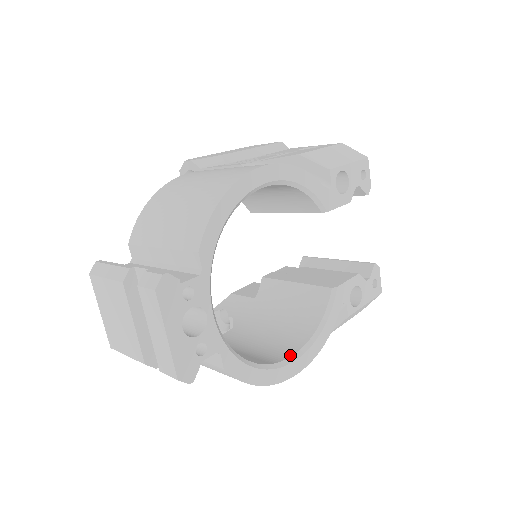
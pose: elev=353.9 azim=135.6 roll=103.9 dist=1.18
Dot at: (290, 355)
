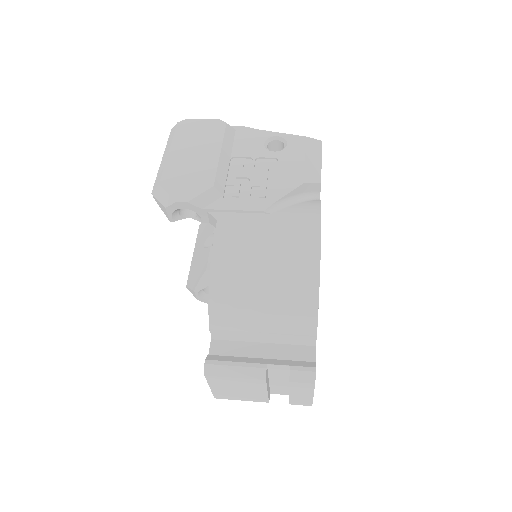
Dot at: occluded
